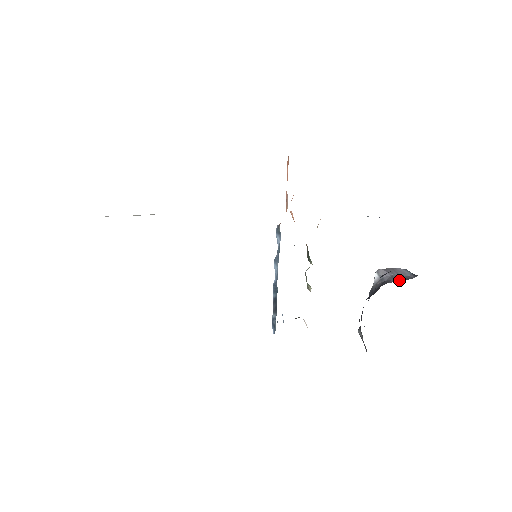
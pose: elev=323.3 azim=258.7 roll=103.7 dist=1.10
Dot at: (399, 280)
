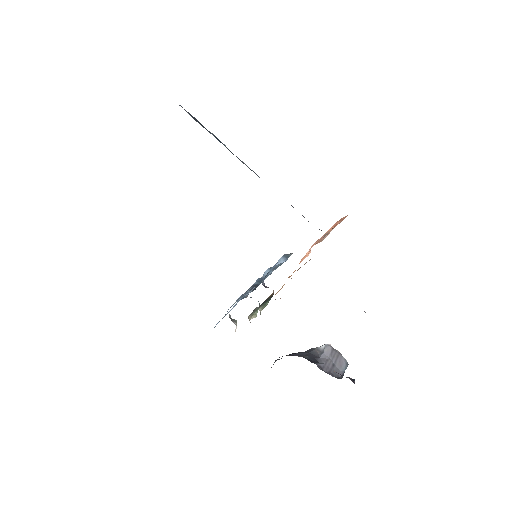
Dot at: (325, 368)
